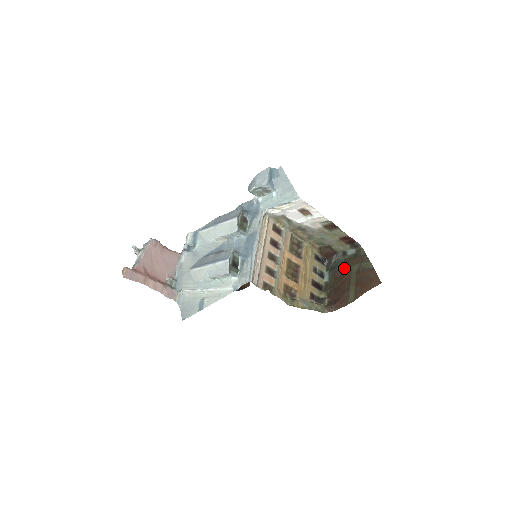
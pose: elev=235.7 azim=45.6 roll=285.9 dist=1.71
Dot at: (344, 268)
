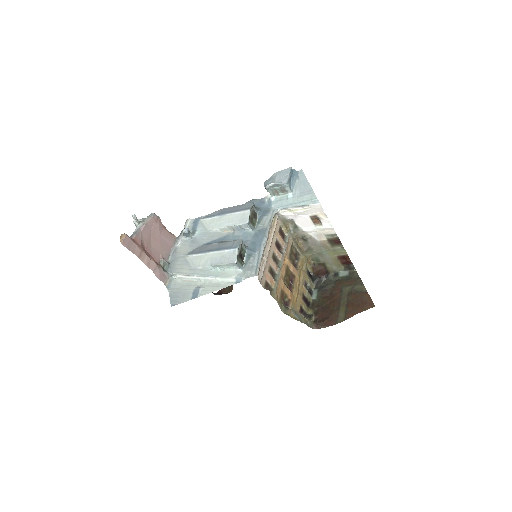
Dot at: (334, 288)
